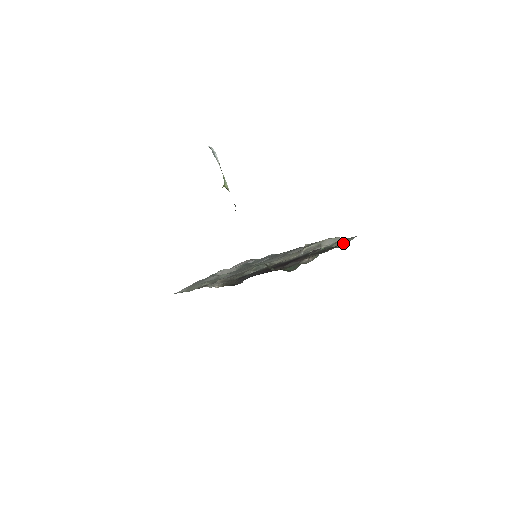
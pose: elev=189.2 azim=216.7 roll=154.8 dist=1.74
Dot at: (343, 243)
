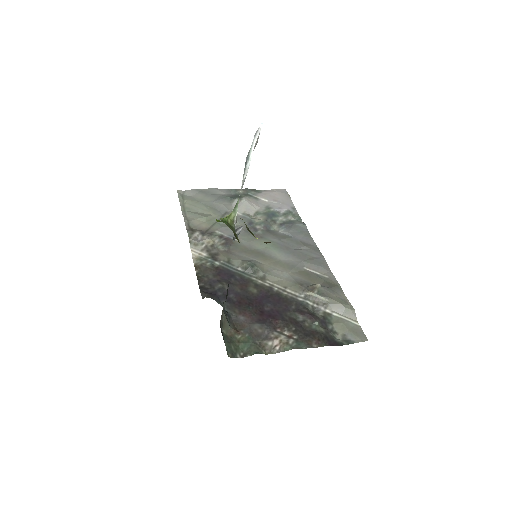
Dot at: (345, 333)
